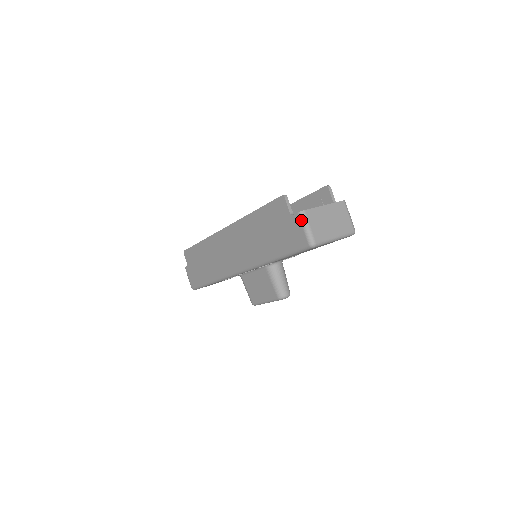
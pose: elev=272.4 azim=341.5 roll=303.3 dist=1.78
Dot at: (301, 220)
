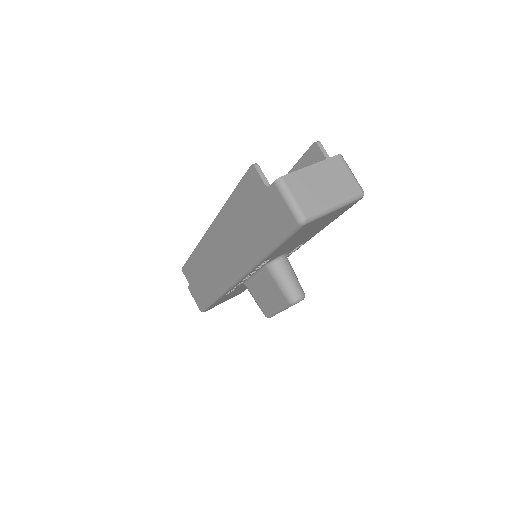
Dot at: (280, 191)
